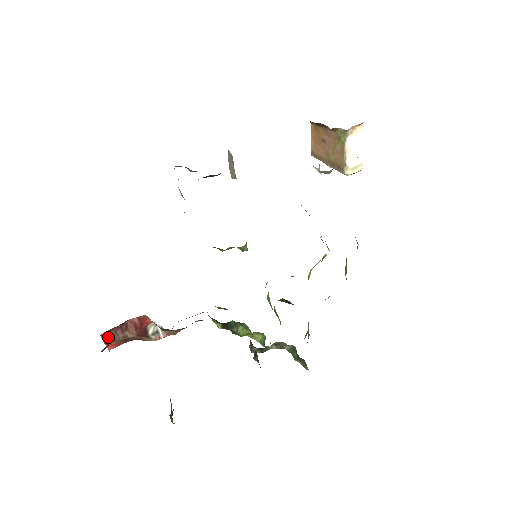
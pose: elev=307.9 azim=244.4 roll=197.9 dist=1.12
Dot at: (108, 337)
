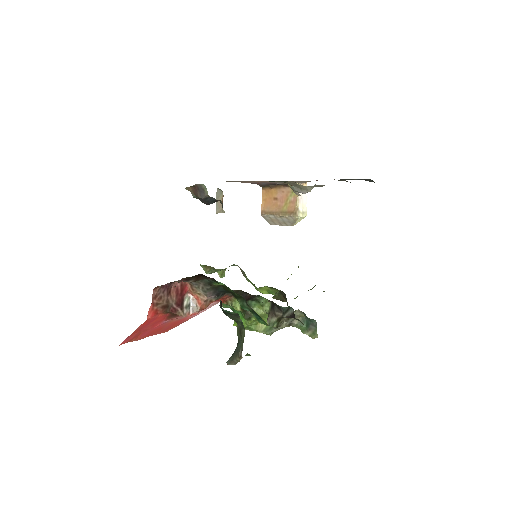
Dot at: (156, 296)
